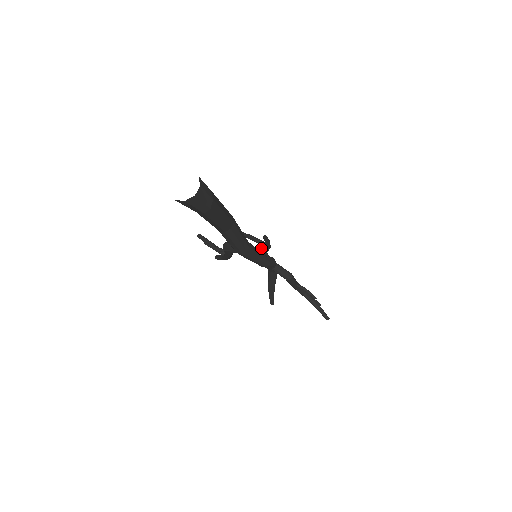
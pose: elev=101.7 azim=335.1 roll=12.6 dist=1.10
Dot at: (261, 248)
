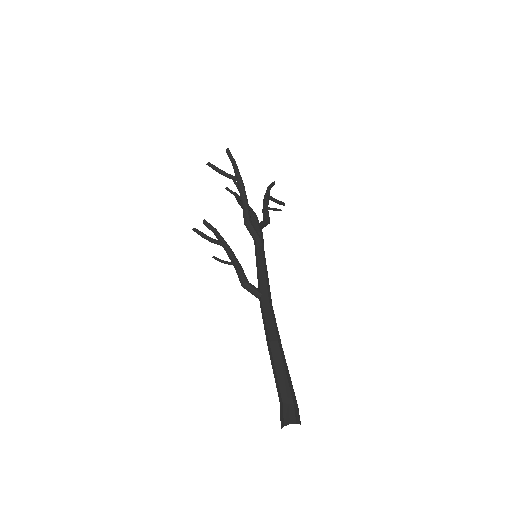
Dot at: (250, 226)
